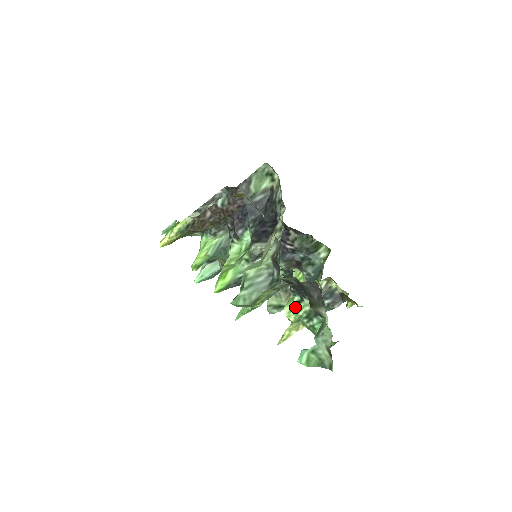
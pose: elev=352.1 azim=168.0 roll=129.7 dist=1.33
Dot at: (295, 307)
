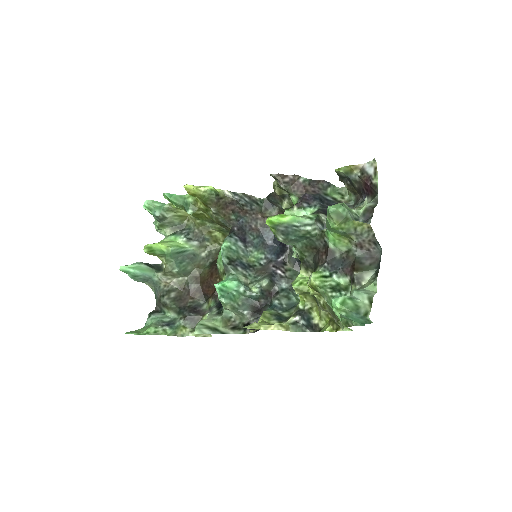
Dot at: (322, 277)
